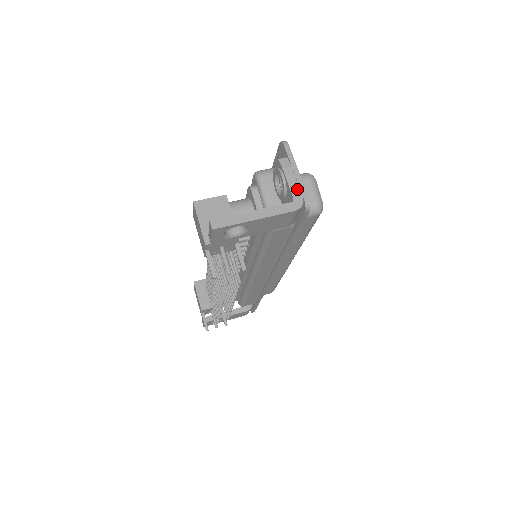
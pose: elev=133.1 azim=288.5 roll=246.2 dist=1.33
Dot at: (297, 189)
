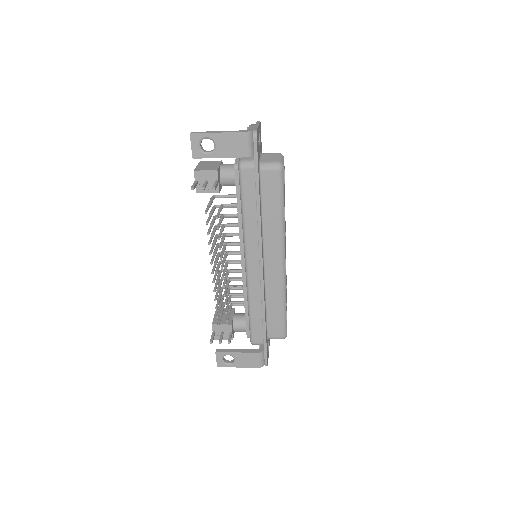
Dot at: (252, 128)
